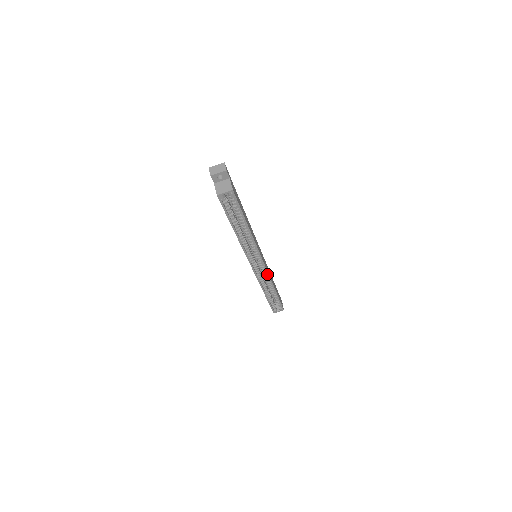
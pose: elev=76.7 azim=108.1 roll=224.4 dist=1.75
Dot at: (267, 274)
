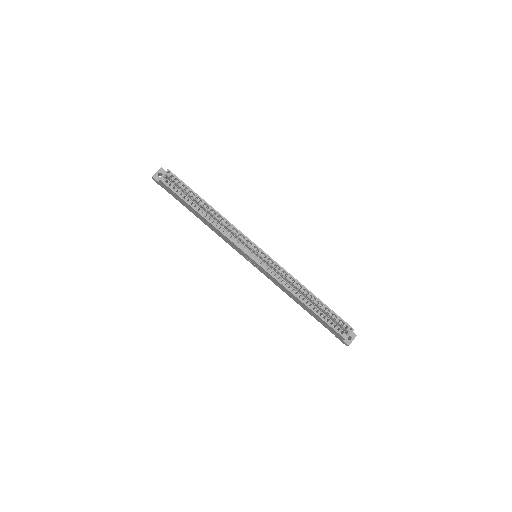
Dot at: (278, 266)
